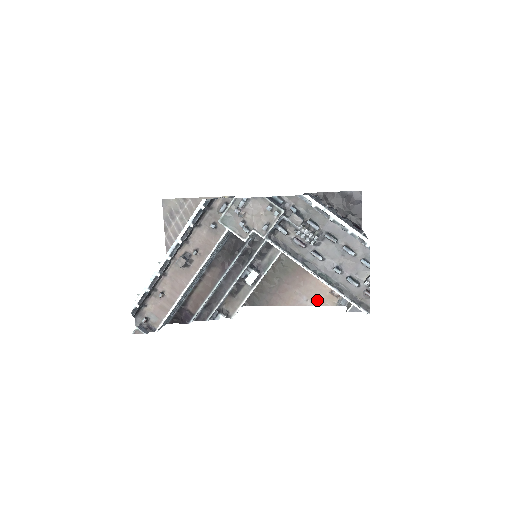
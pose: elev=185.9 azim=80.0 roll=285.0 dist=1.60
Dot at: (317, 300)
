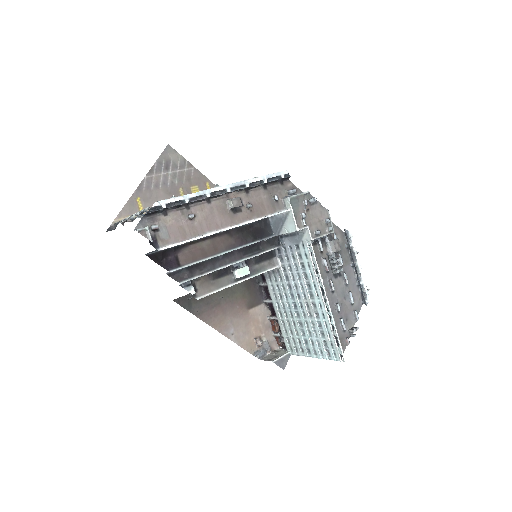
Dot at: (241, 339)
